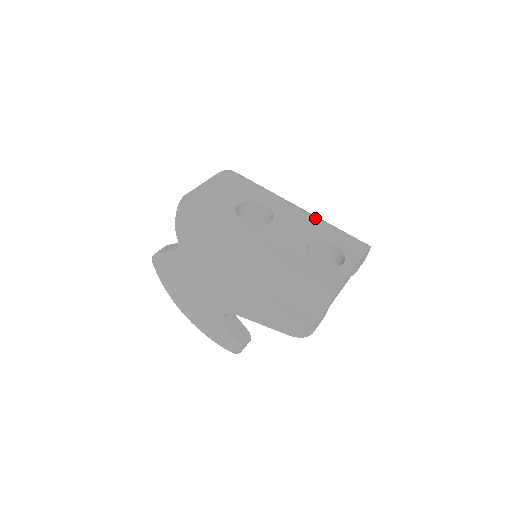
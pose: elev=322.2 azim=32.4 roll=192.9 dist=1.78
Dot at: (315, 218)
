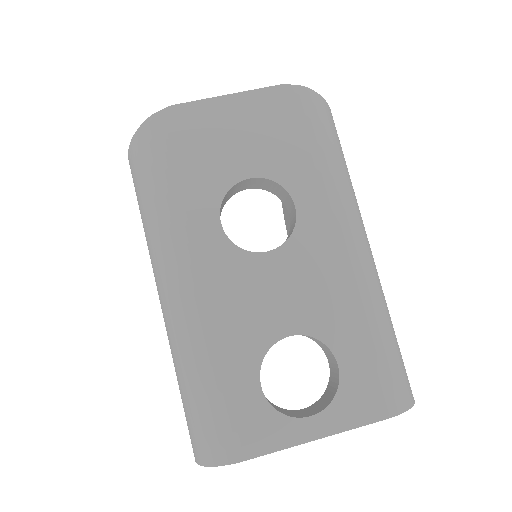
Dot at: (360, 291)
